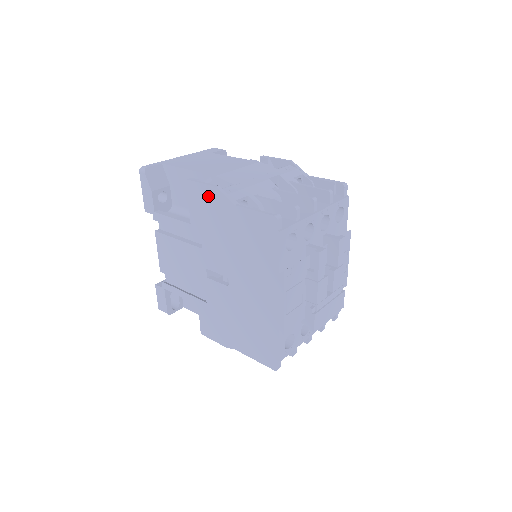
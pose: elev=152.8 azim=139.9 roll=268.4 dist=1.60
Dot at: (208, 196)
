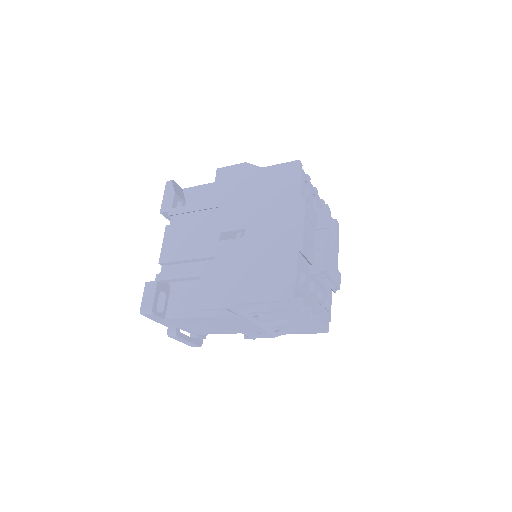
Dot at: (236, 172)
